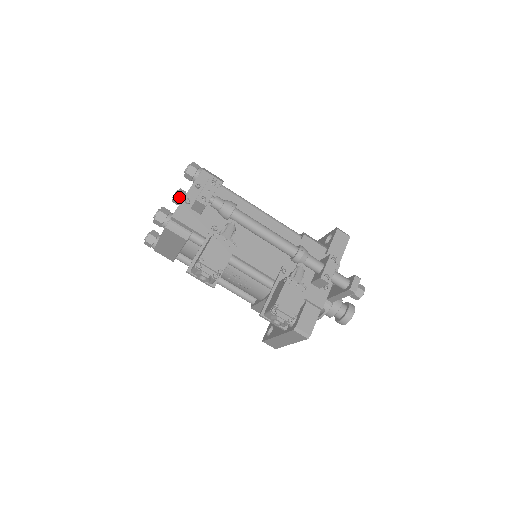
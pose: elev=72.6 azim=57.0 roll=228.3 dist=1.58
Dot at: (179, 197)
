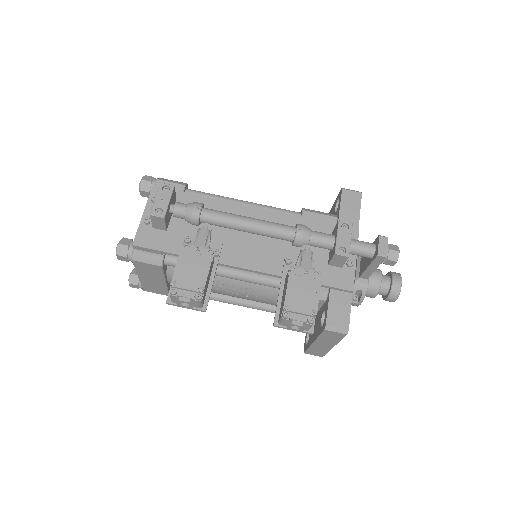
Dot at: occluded
